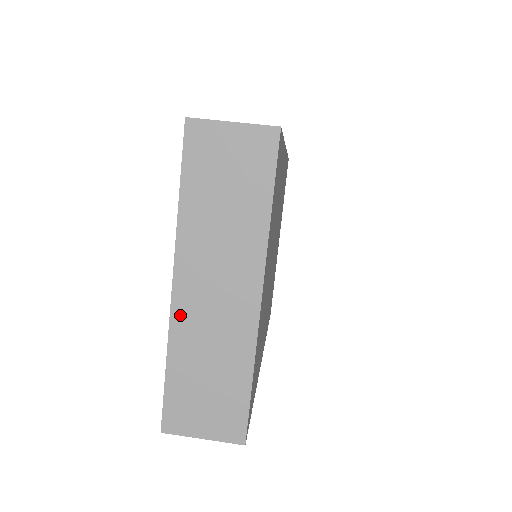
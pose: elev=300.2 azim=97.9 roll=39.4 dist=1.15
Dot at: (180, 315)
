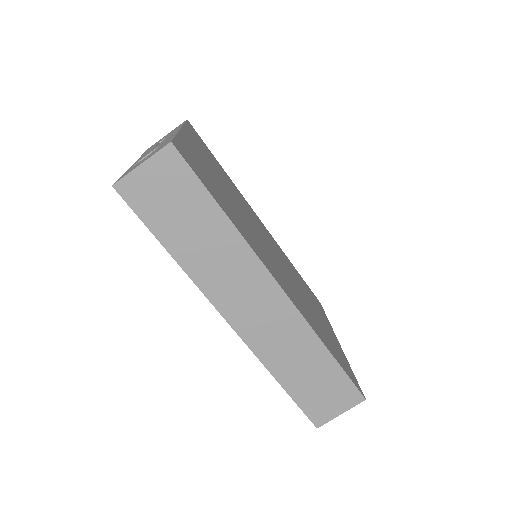
Dot at: occluded
